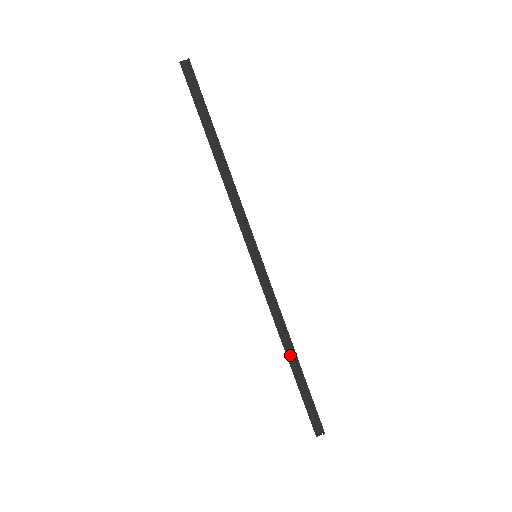
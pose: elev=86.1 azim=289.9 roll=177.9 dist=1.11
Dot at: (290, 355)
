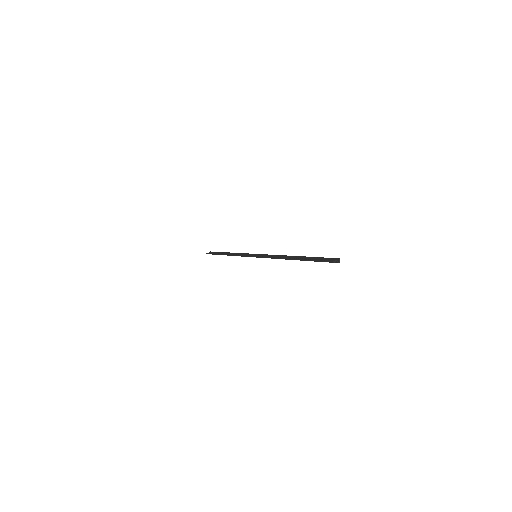
Dot at: (292, 258)
